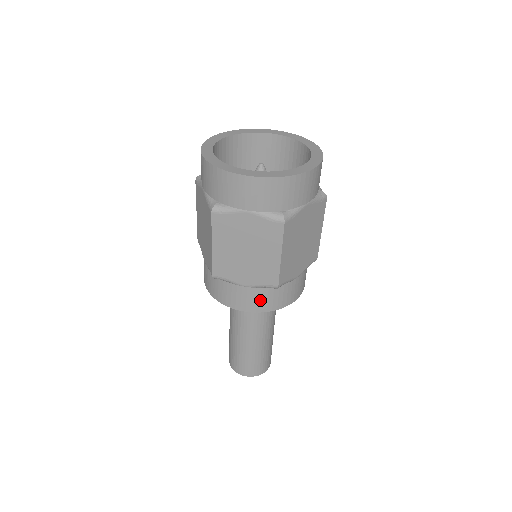
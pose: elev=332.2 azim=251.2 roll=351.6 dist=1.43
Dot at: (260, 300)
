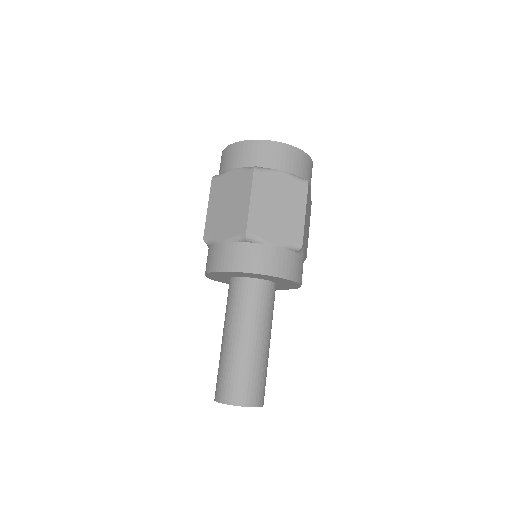
Dot at: (285, 263)
